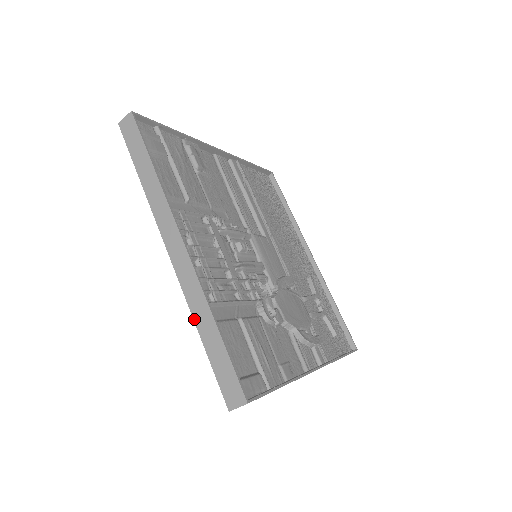
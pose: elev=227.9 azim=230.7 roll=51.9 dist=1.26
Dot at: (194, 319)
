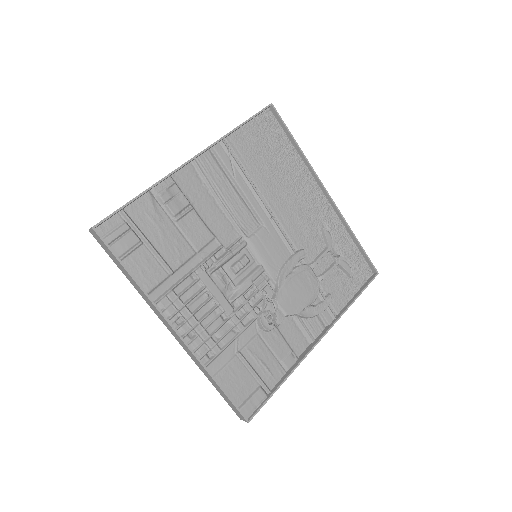
Dot at: occluded
